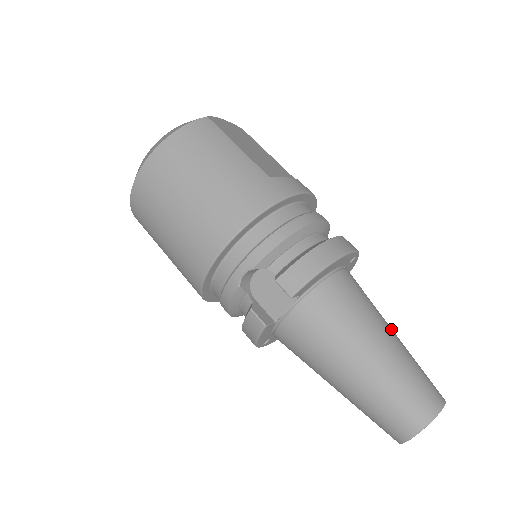
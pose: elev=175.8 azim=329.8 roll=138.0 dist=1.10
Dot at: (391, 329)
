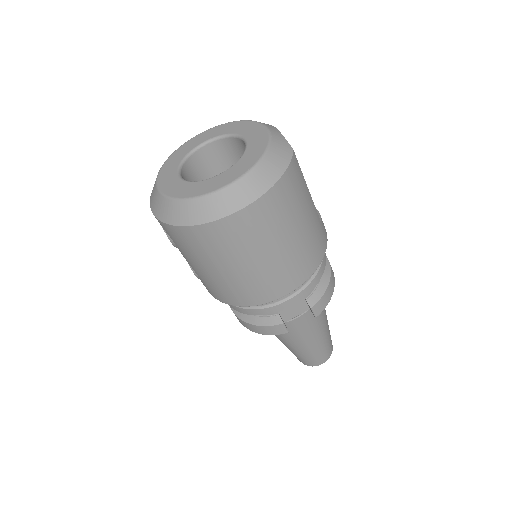
Dot at: occluded
